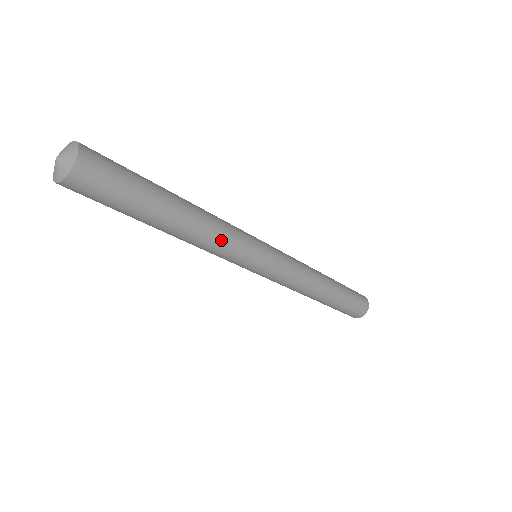
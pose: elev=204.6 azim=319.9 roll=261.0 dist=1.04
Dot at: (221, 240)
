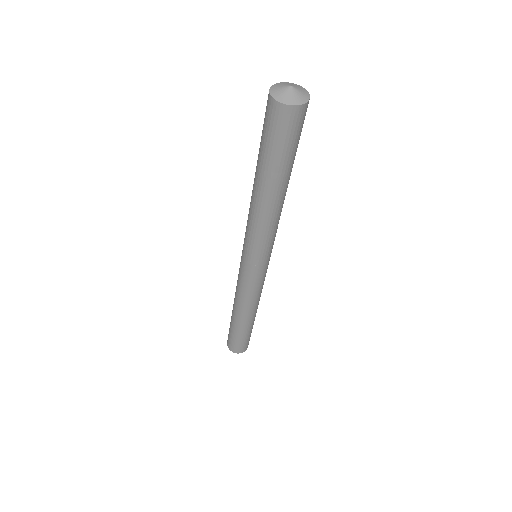
Dot at: occluded
